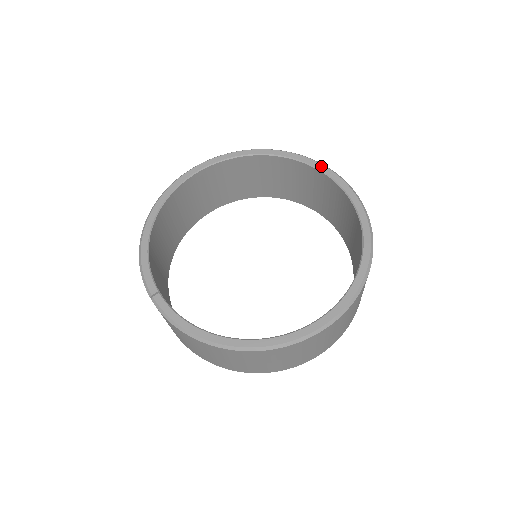
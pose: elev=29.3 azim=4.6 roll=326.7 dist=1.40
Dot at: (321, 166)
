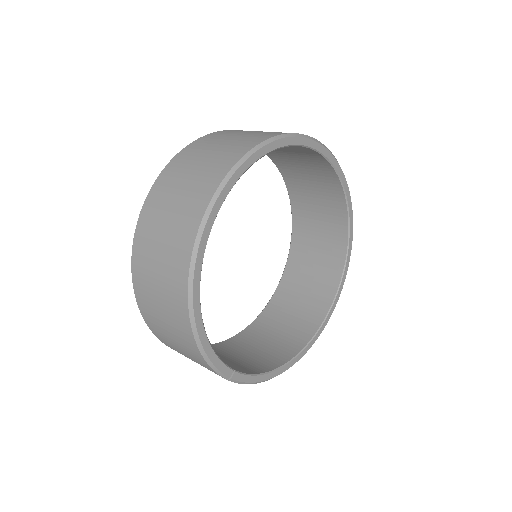
Dot at: (324, 149)
